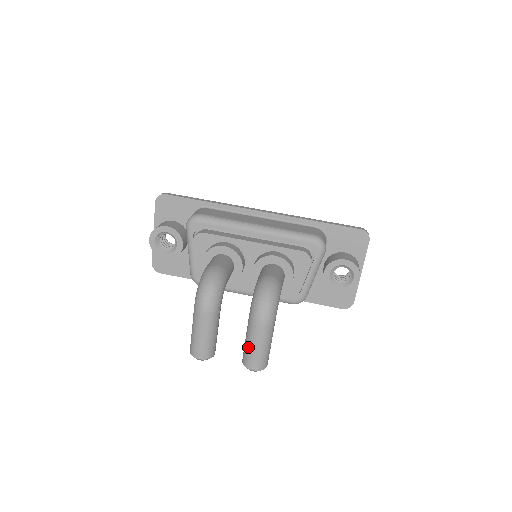
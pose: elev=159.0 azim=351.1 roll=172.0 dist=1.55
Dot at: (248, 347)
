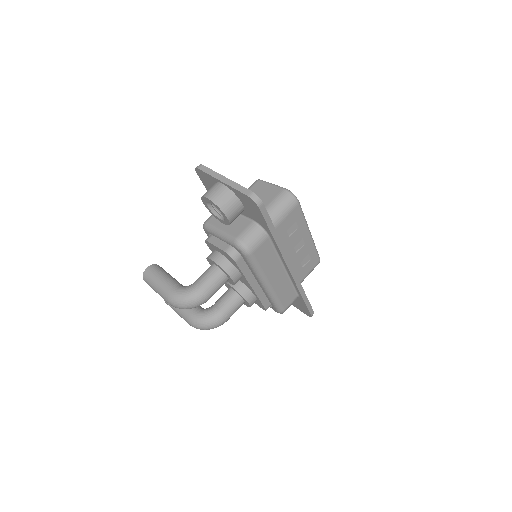
Dot at: (174, 307)
